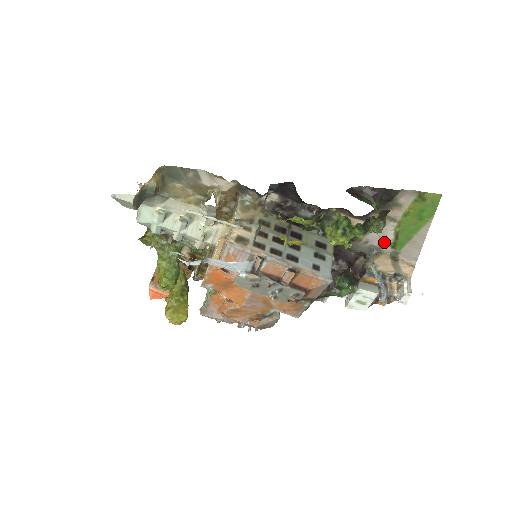
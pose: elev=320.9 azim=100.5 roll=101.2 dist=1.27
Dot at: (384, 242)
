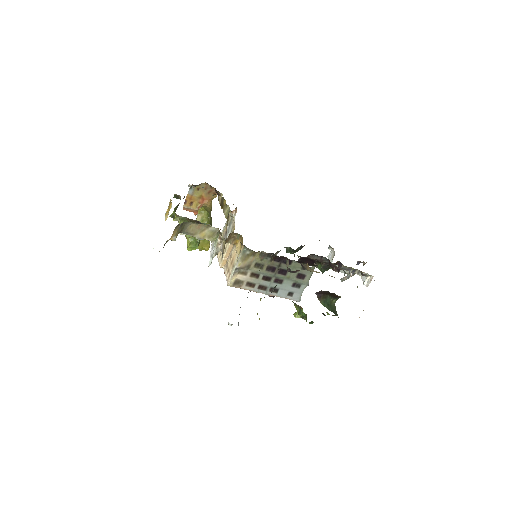
Dot at: occluded
